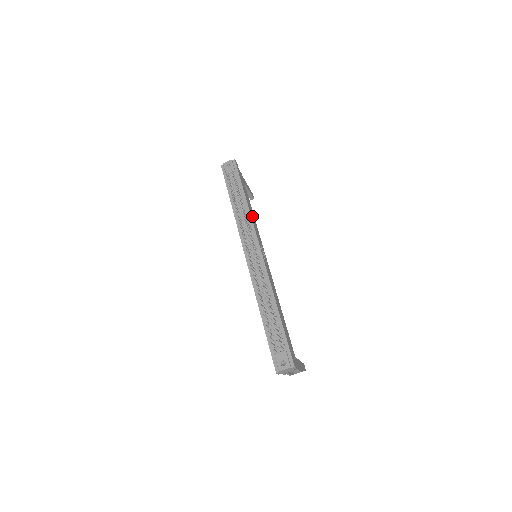
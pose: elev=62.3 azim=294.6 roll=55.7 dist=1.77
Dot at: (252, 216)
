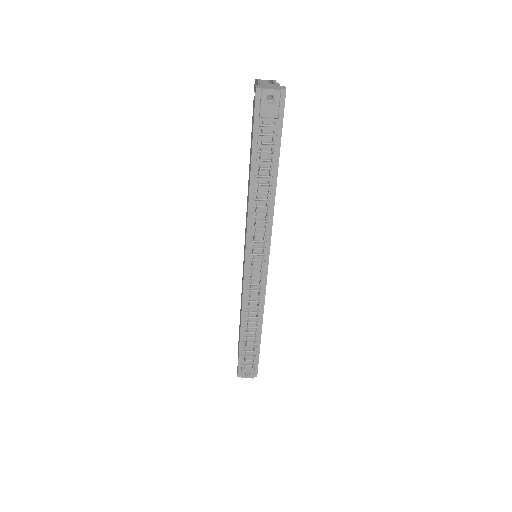
Dot at: occluded
